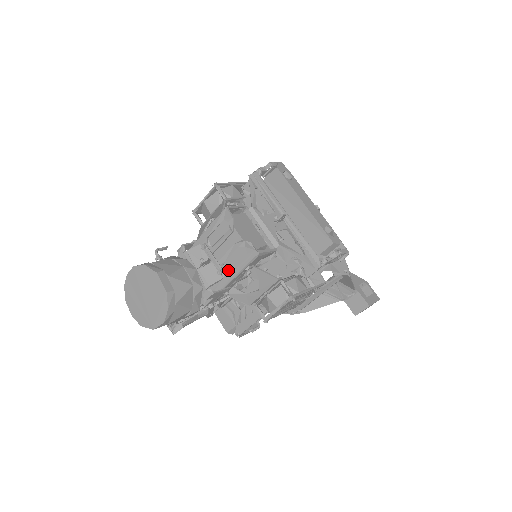
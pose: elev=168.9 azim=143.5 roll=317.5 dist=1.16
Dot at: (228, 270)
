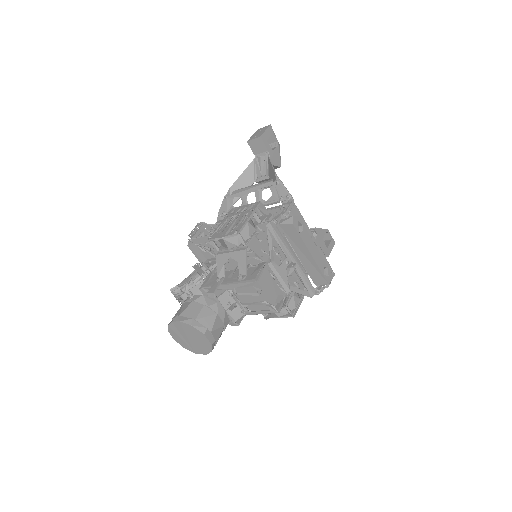
Dot at: (249, 308)
